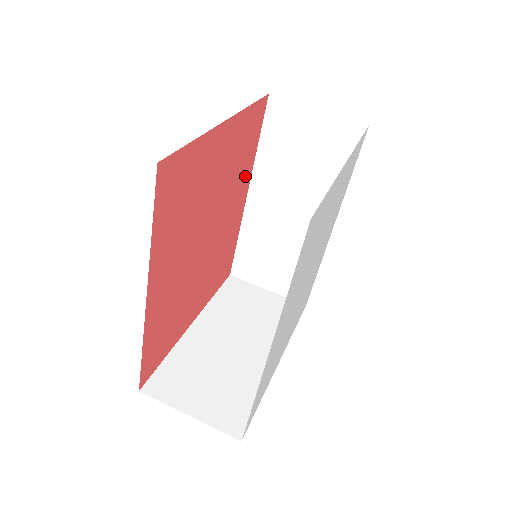
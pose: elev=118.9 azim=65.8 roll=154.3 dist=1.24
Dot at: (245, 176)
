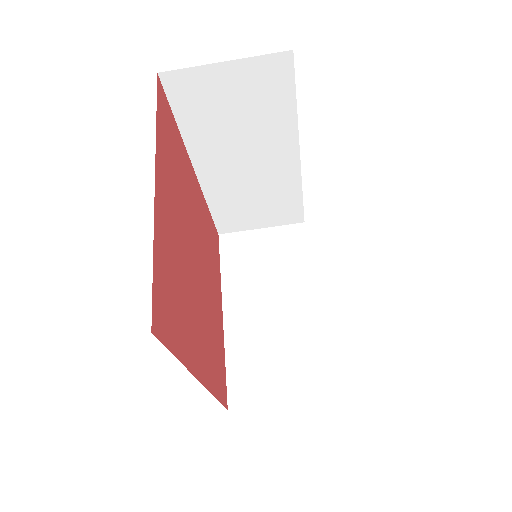
Dot at: (186, 166)
